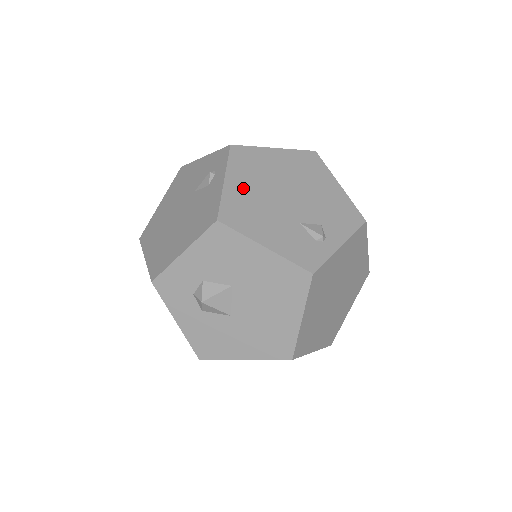
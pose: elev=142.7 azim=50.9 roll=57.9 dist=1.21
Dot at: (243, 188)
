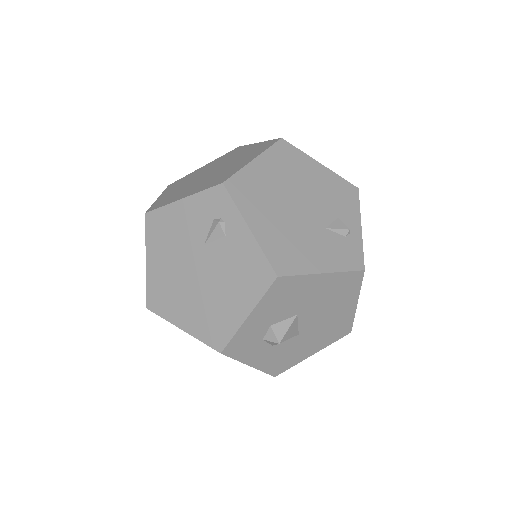
Dot at: (268, 226)
